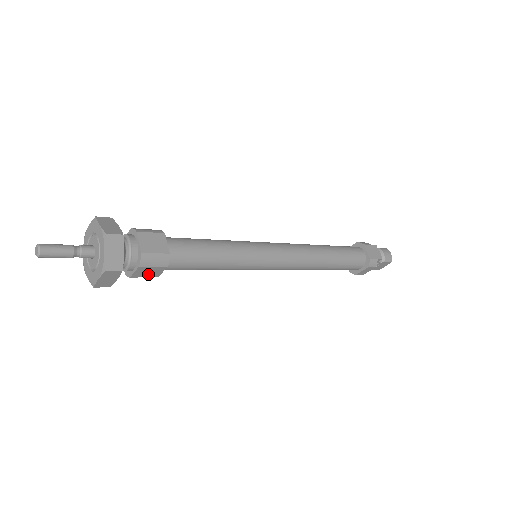
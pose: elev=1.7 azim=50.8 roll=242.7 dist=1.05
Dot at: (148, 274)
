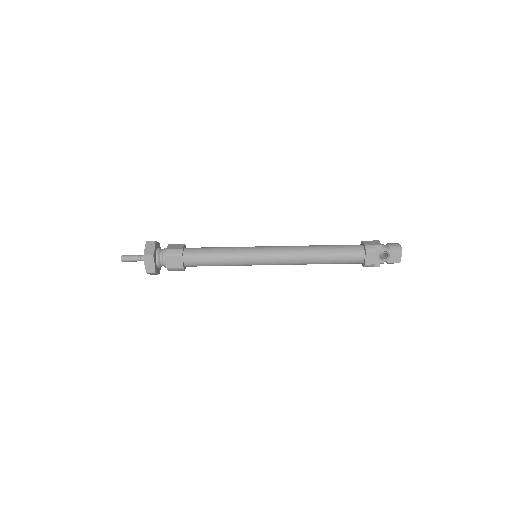
Dot at: (176, 265)
